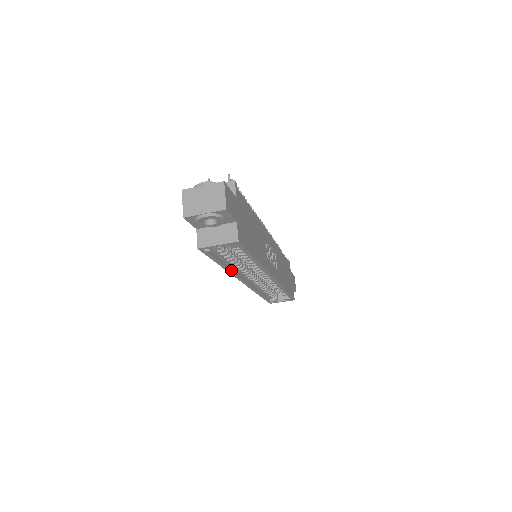
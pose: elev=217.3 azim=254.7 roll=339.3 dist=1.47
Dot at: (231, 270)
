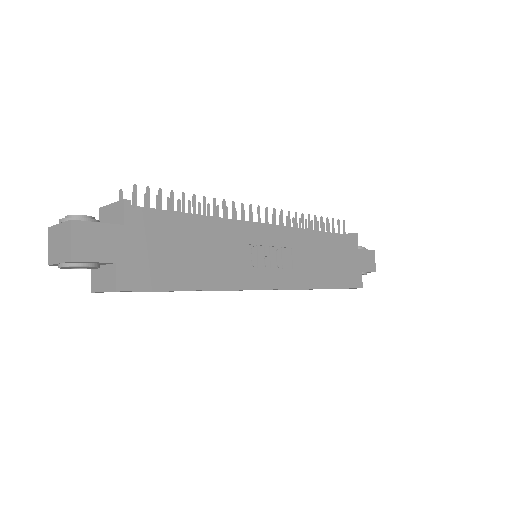
Dot at: occluded
